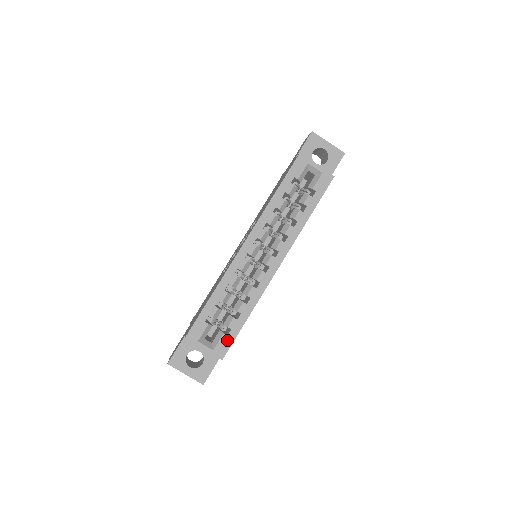
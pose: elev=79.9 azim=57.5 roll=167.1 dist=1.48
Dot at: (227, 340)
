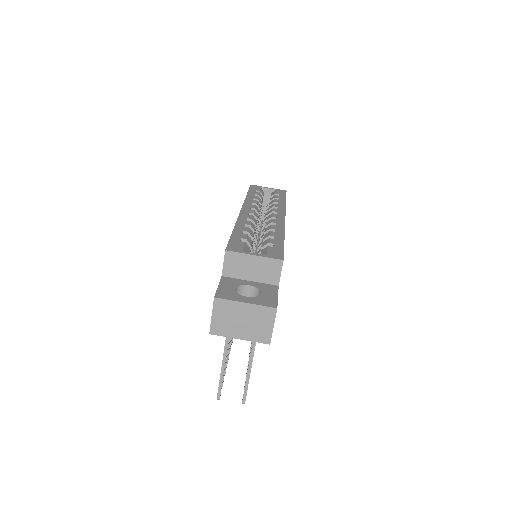
Dot at: (276, 249)
